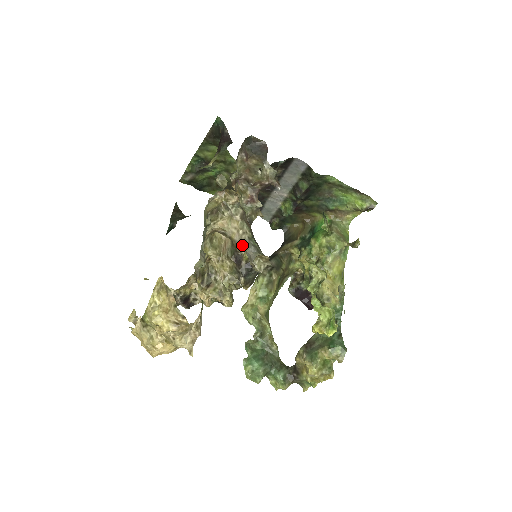
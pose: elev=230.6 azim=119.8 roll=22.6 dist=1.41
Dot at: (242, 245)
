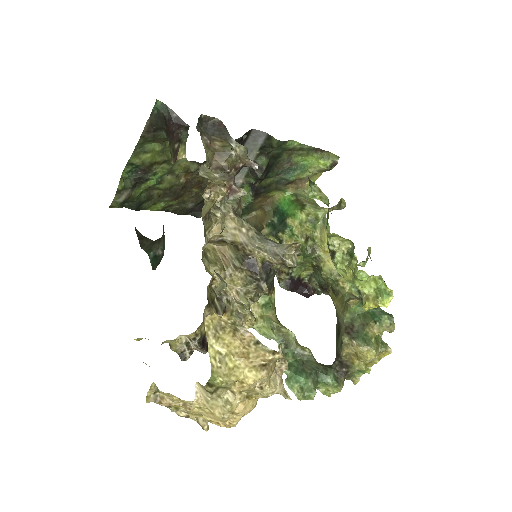
Dot at: (256, 244)
